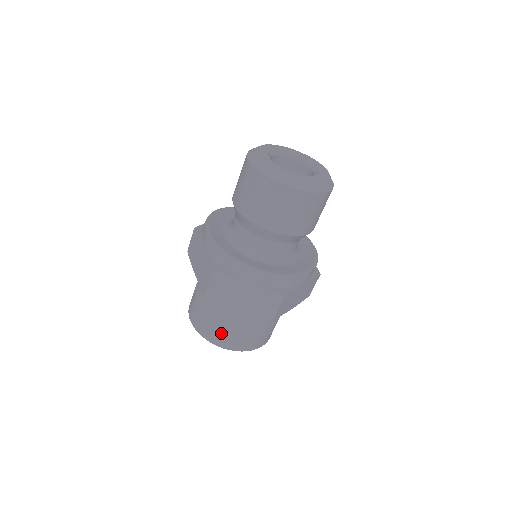
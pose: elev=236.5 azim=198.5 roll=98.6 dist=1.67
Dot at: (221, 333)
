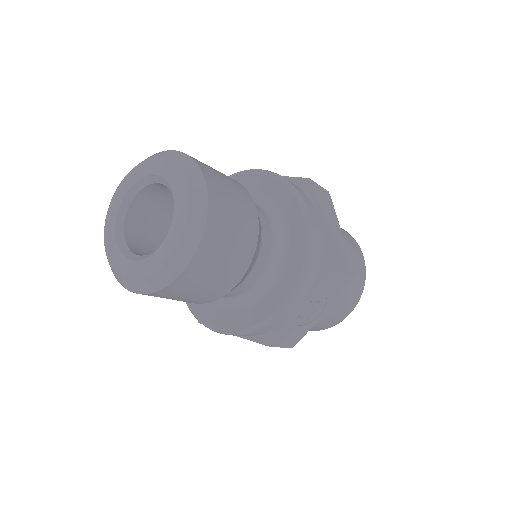
Dot at: occluded
